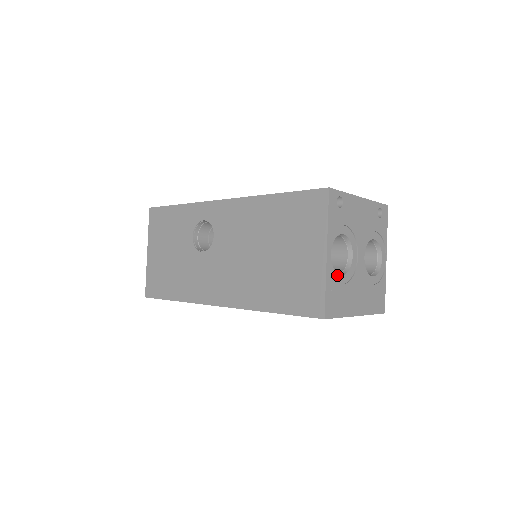
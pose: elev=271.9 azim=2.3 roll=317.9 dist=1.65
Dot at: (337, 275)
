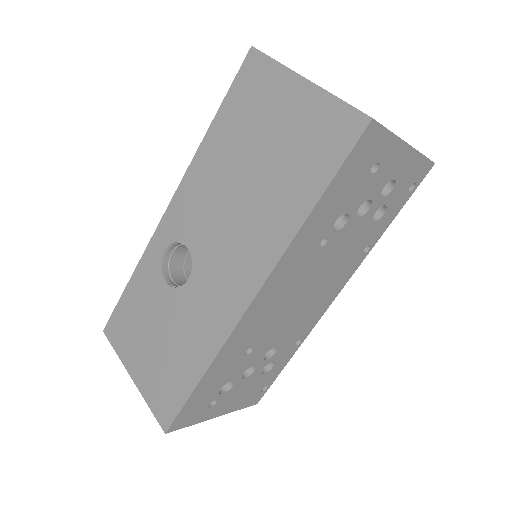
Dot at: occluded
